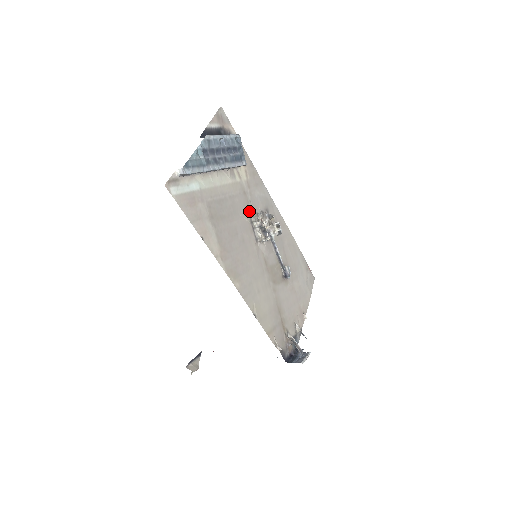
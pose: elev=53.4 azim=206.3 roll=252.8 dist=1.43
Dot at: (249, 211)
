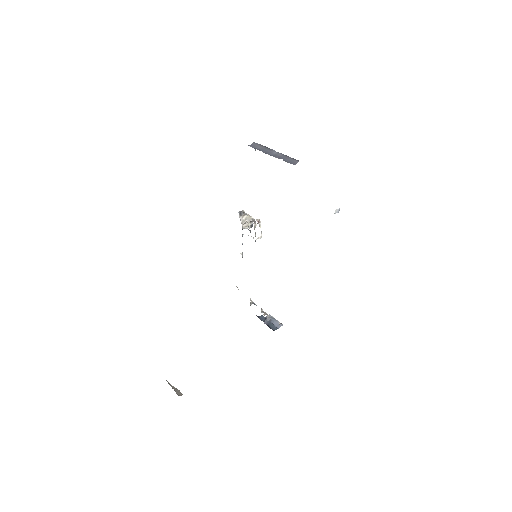
Dot at: occluded
